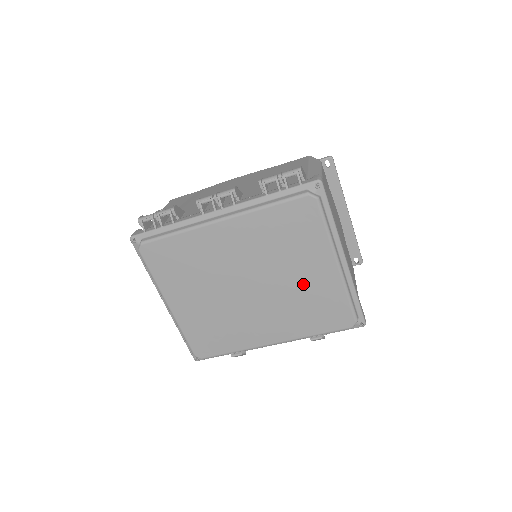
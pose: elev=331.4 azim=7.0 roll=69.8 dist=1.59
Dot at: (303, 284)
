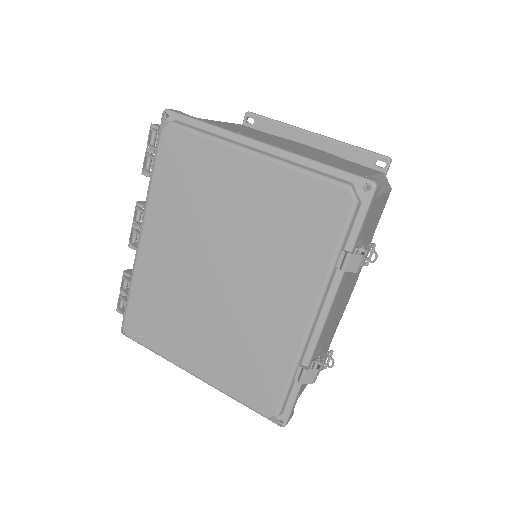
Dot at: (252, 213)
